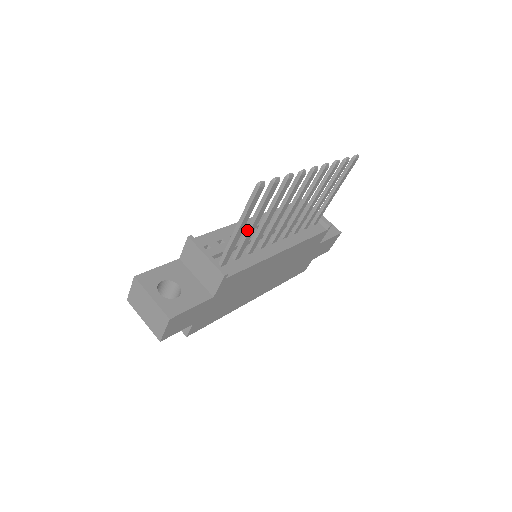
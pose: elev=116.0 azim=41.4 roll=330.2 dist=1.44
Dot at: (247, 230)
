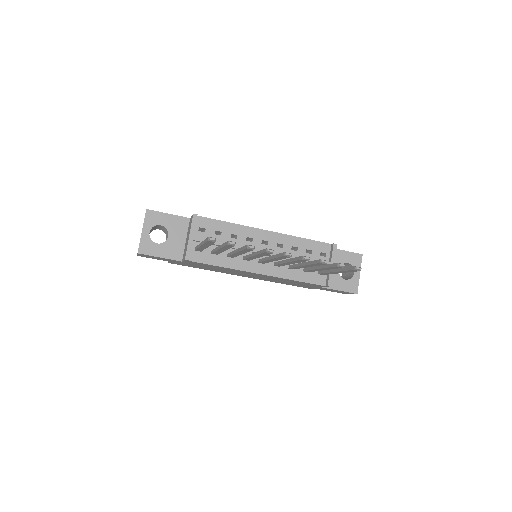
Dot at: (217, 248)
